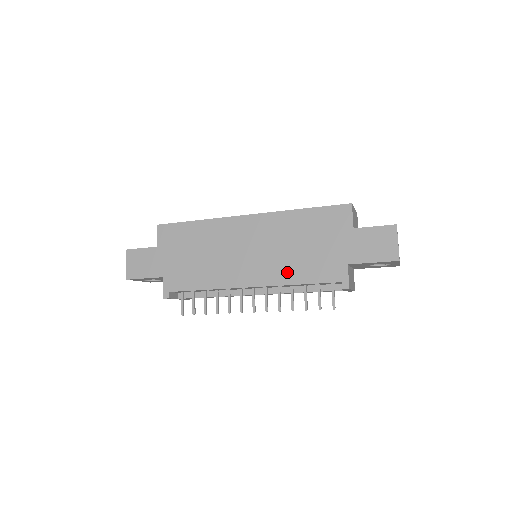
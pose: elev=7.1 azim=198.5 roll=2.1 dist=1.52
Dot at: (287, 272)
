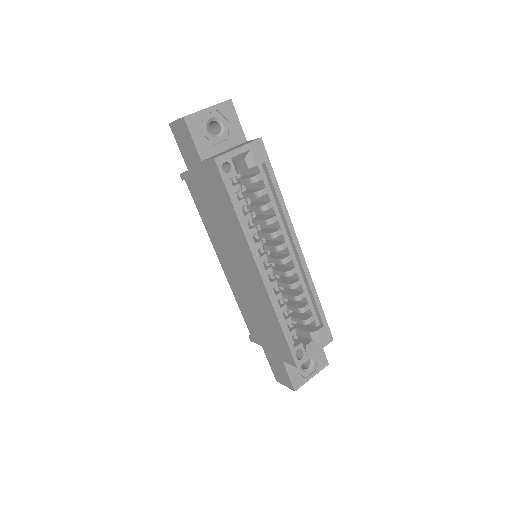
Dot at: (240, 299)
